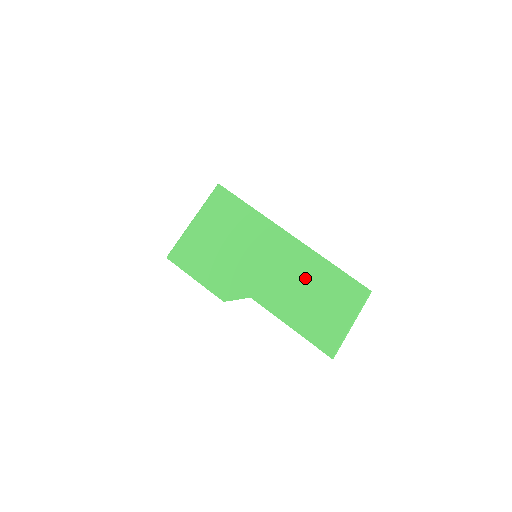
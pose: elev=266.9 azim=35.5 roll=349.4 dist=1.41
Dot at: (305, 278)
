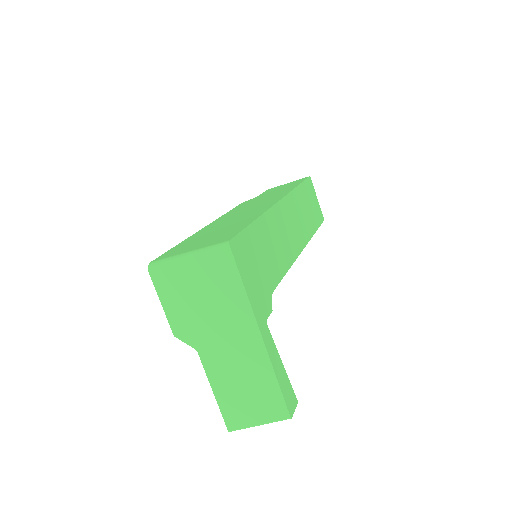
Dot at: (248, 371)
